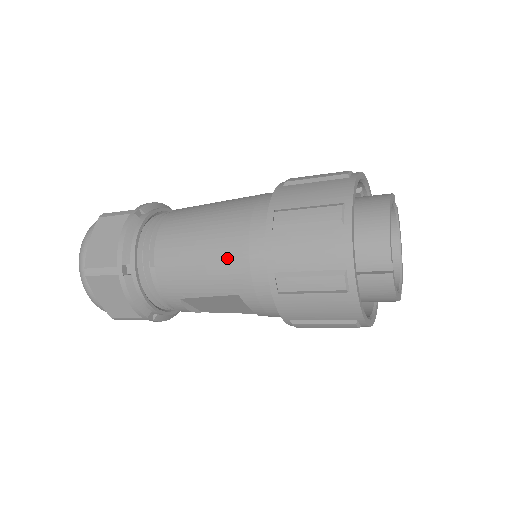
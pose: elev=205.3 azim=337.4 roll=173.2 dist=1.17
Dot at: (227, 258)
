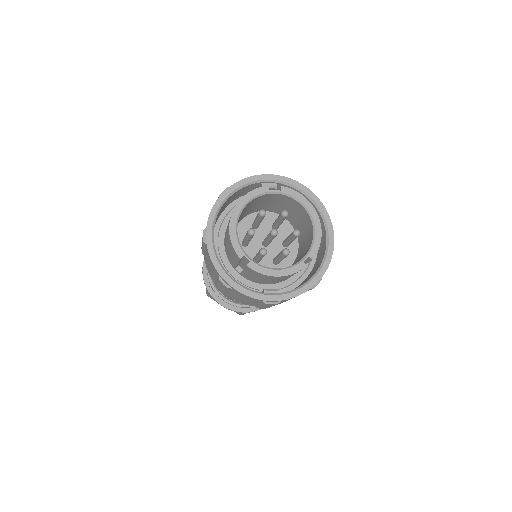
Dot at: occluded
